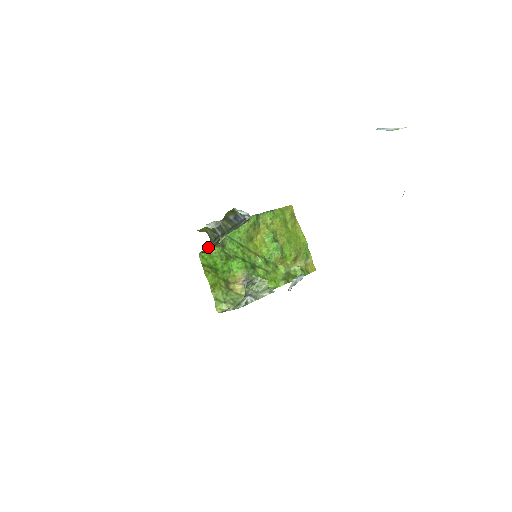
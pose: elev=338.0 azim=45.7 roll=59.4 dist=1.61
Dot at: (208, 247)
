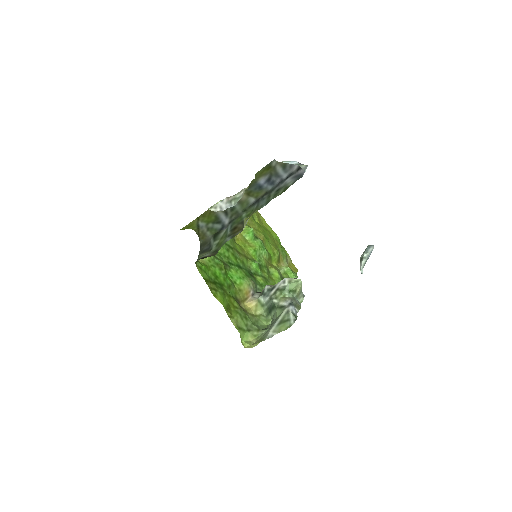
Dot at: (206, 250)
